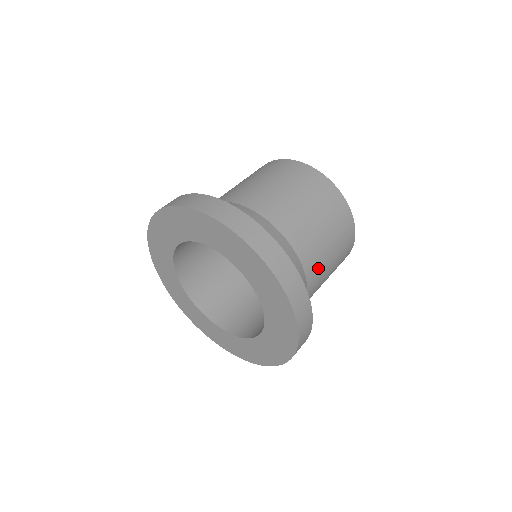
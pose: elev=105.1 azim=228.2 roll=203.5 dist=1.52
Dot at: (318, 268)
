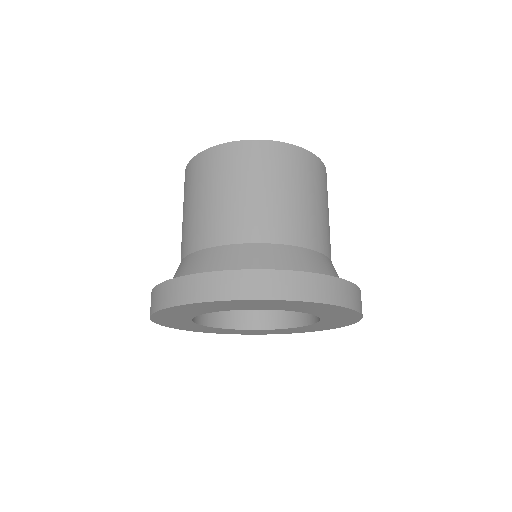
Dot at: (322, 232)
